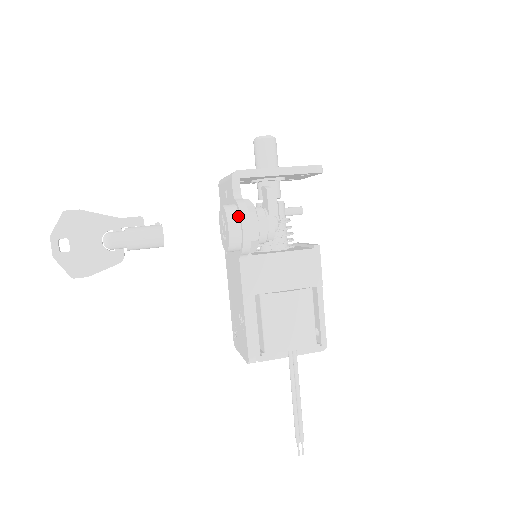
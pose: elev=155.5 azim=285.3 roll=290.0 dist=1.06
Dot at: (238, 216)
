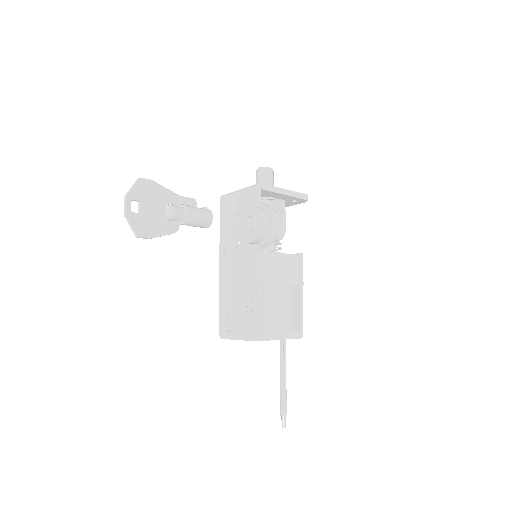
Dot at: (267, 214)
